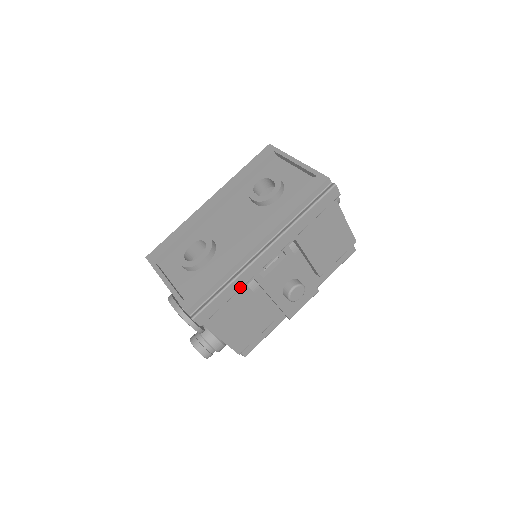
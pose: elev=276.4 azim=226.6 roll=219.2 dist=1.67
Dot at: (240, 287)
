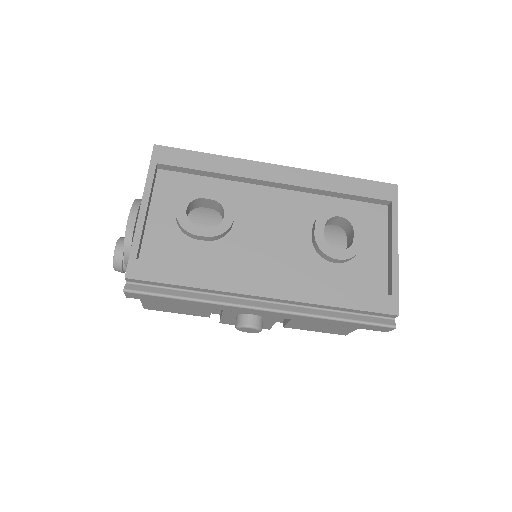
Dot at: (203, 306)
